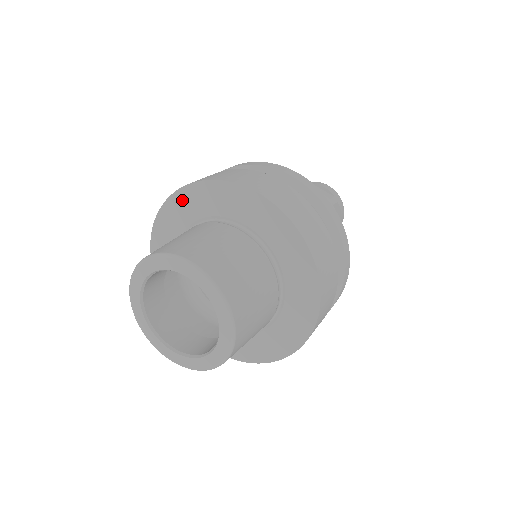
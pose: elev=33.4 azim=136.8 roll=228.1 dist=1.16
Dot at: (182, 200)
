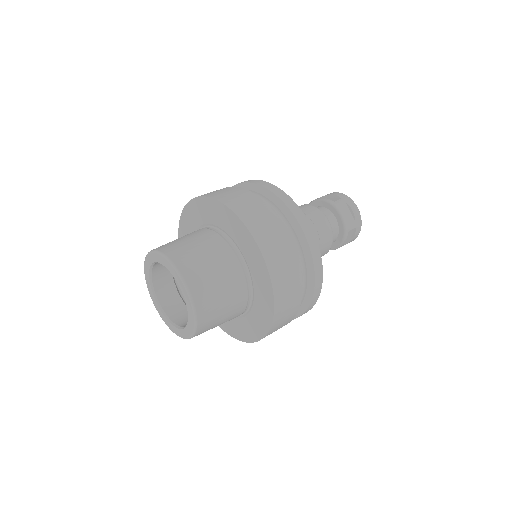
Dot at: (213, 206)
